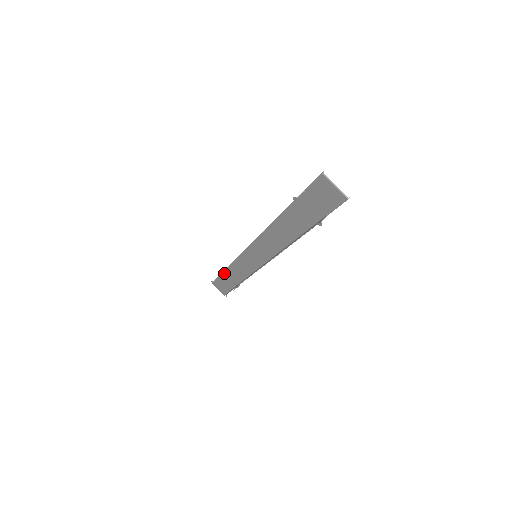
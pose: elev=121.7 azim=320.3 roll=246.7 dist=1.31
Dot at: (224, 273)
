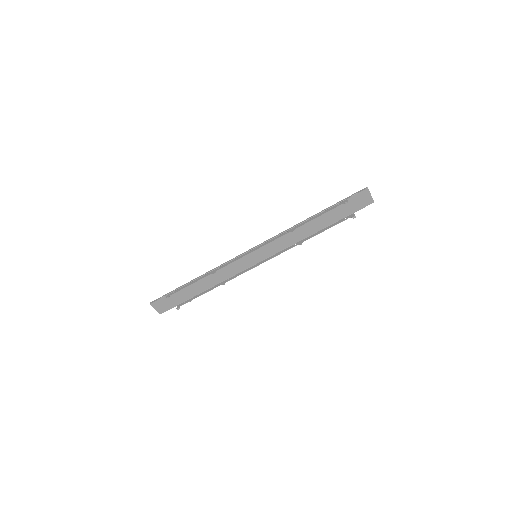
Dot at: (188, 285)
